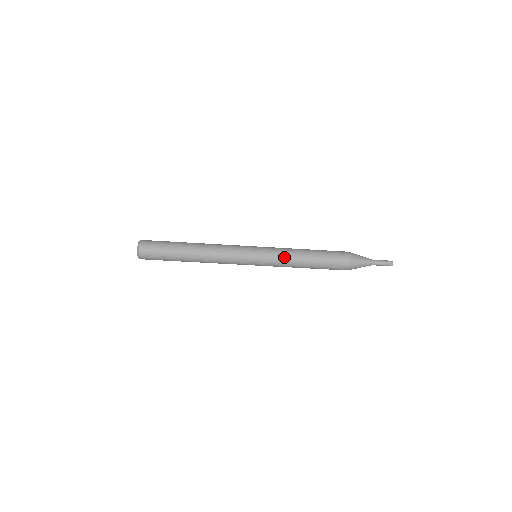
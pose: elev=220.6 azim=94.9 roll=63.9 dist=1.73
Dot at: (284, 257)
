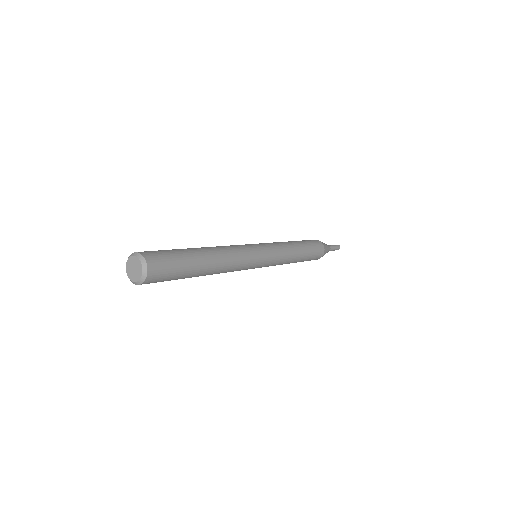
Dot at: (284, 259)
